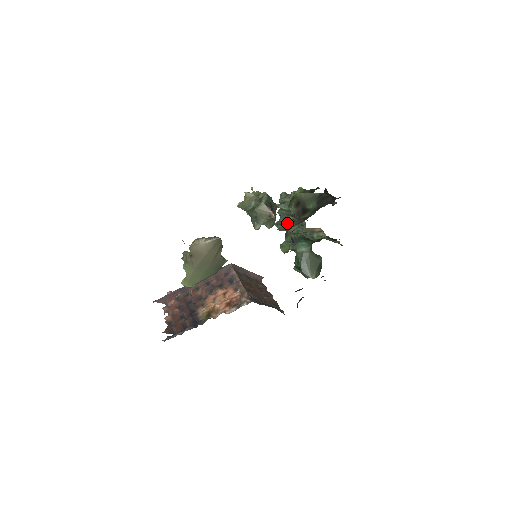
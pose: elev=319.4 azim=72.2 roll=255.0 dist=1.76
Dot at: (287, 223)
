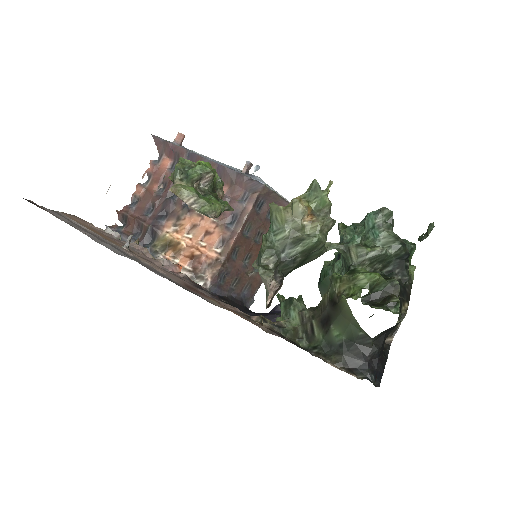
Dot at: occluded
